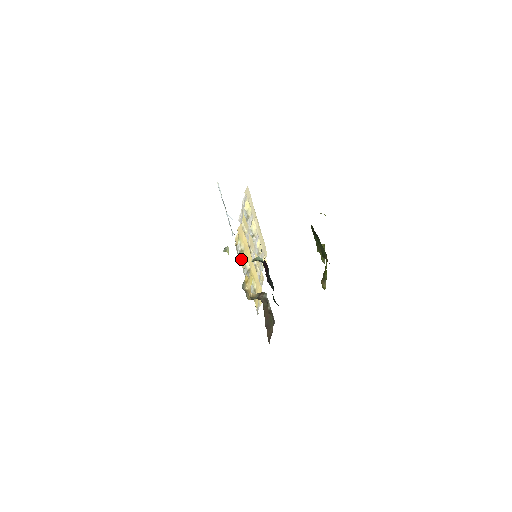
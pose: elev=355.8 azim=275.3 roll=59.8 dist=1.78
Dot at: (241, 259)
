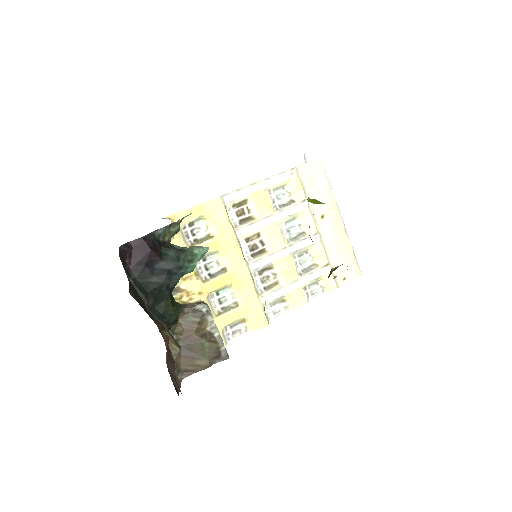
Dot at: (193, 245)
